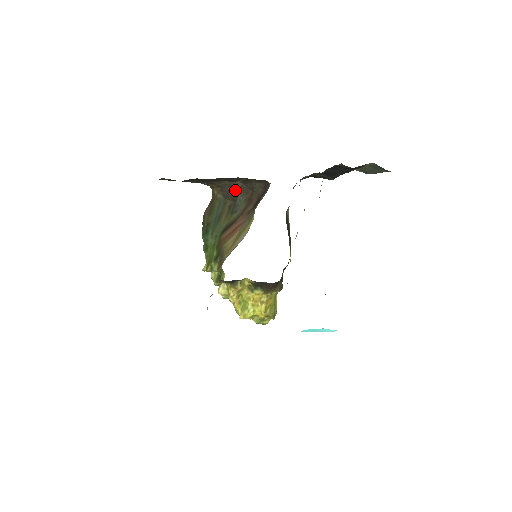
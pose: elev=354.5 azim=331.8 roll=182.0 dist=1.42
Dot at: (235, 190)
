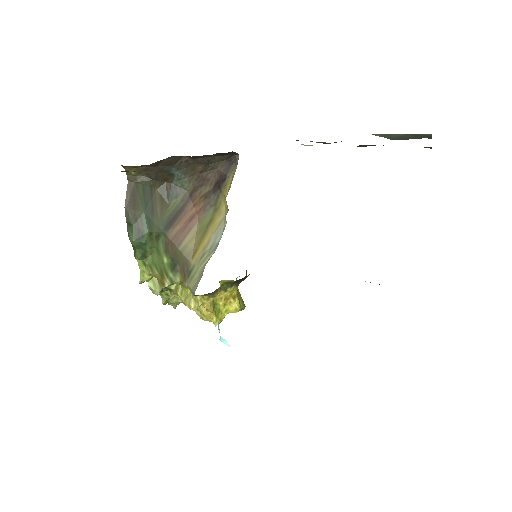
Dot at: (173, 167)
